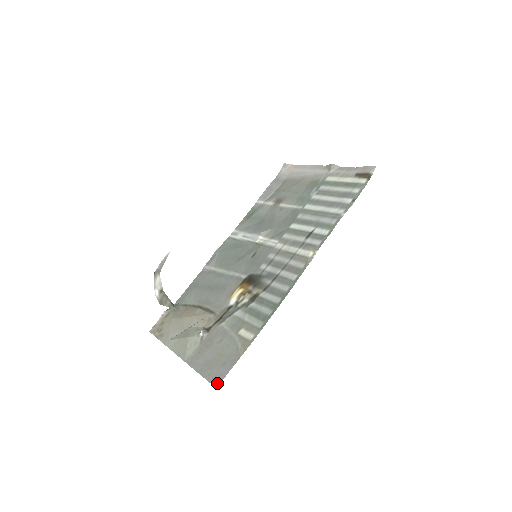
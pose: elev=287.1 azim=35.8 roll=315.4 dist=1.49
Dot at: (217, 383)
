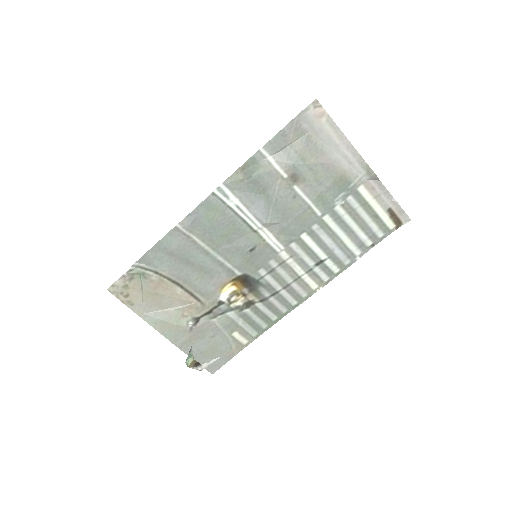
Dot at: (213, 371)
